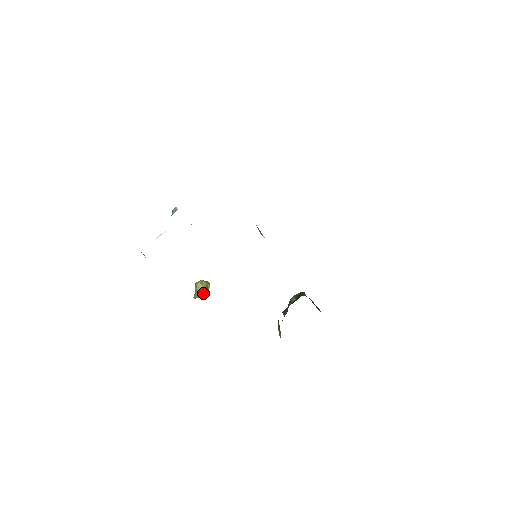
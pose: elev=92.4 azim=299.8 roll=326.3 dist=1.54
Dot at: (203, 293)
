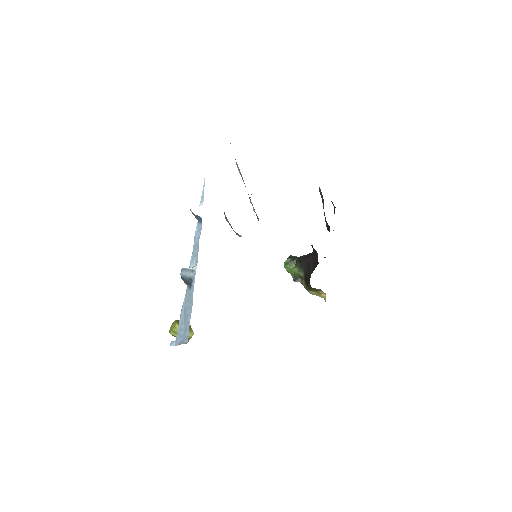
Dot at: (191, 331)
